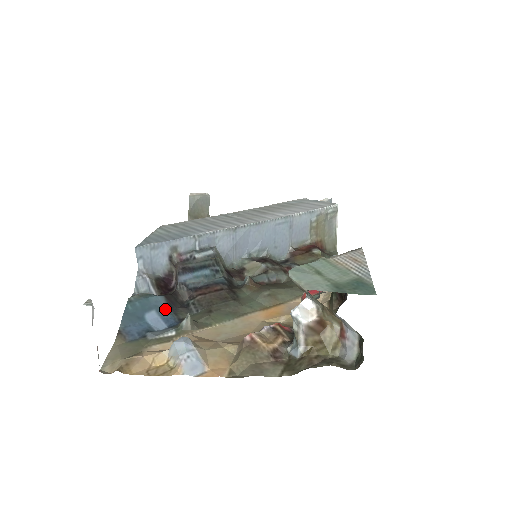
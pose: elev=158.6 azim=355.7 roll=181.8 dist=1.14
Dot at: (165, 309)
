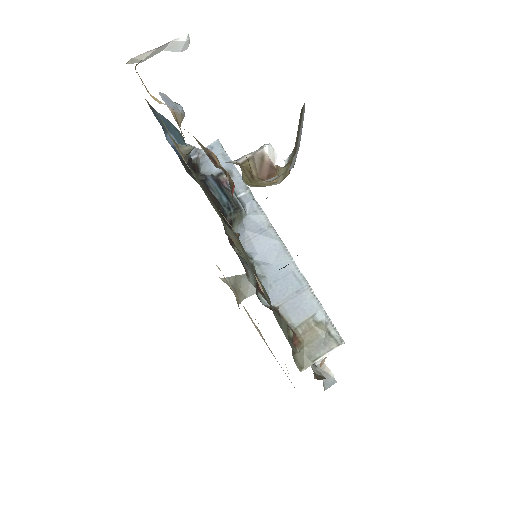
Dot at: occluded
